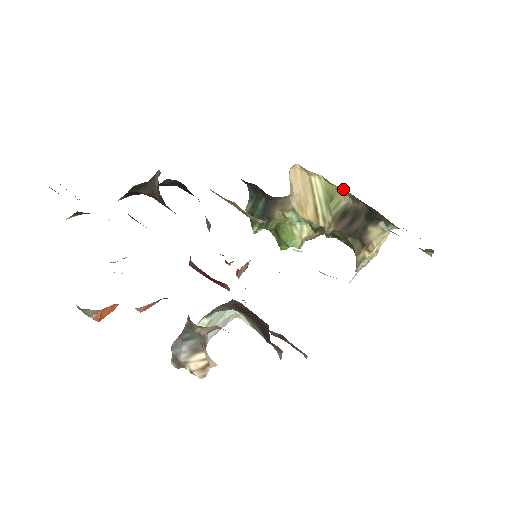
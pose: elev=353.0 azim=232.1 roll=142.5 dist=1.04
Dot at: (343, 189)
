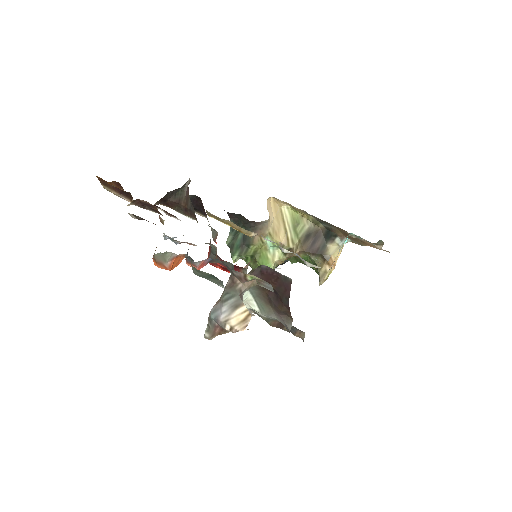
Dot at: (307, 214)
